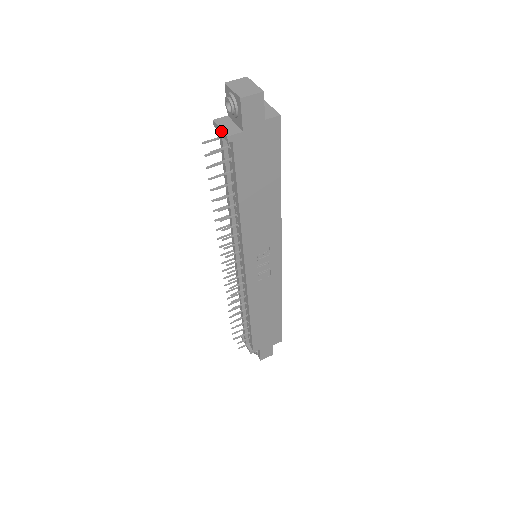
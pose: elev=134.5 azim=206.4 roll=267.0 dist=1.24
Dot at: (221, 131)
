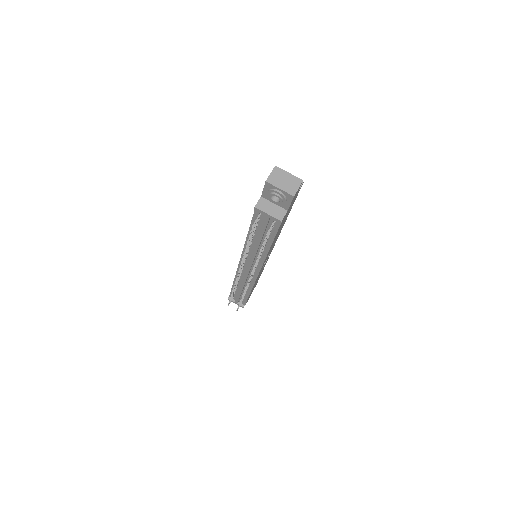
Dot at: (270, 216)
